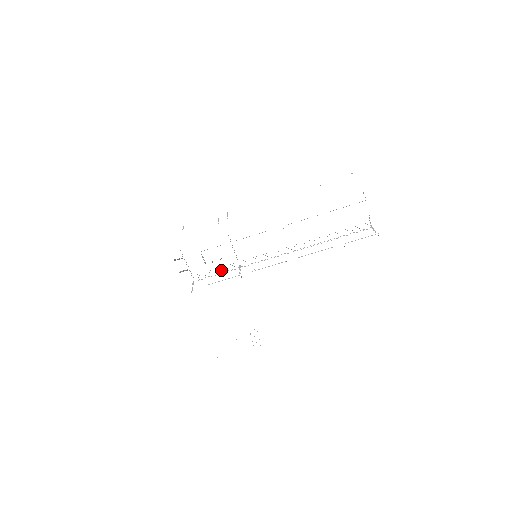
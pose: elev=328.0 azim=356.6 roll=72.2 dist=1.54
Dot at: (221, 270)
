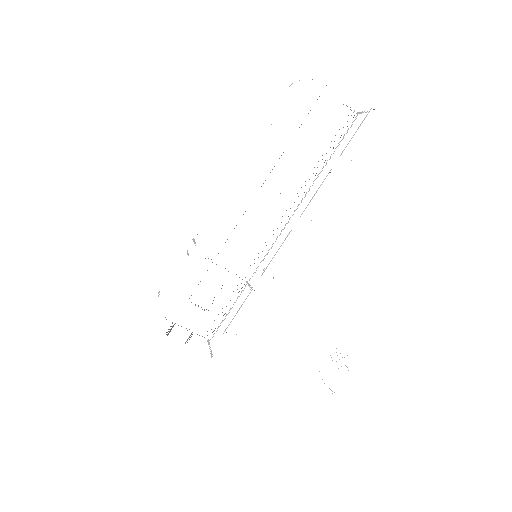
Dot at: occluded
